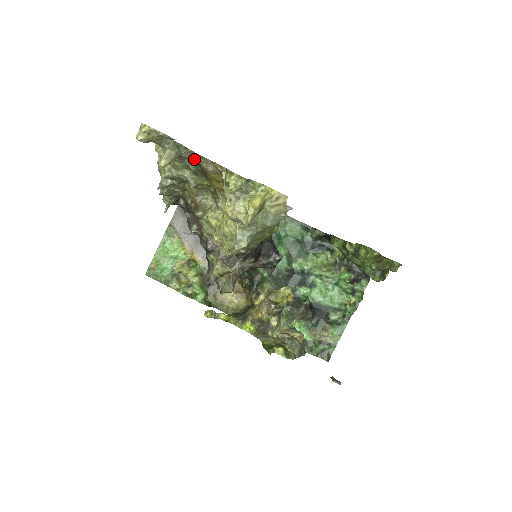
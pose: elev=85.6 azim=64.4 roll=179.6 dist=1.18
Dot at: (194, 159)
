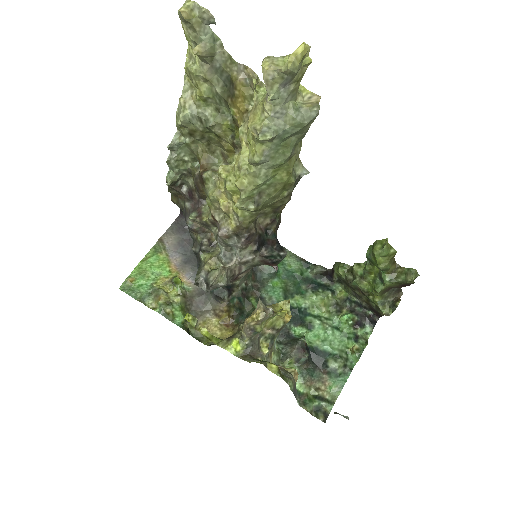
Dot at: (225, 67)
